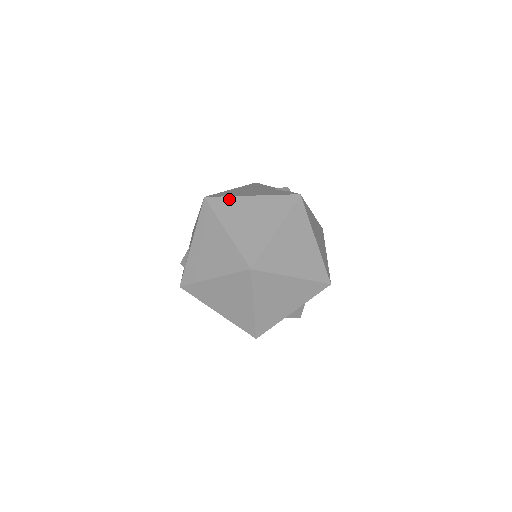
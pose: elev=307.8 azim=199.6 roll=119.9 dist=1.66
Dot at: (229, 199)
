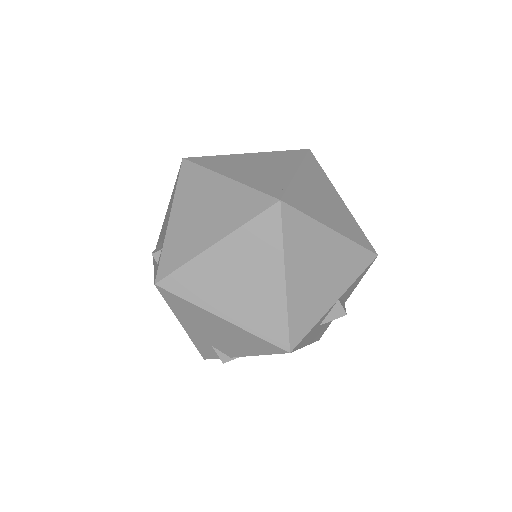
Dot at: (218, 157)
